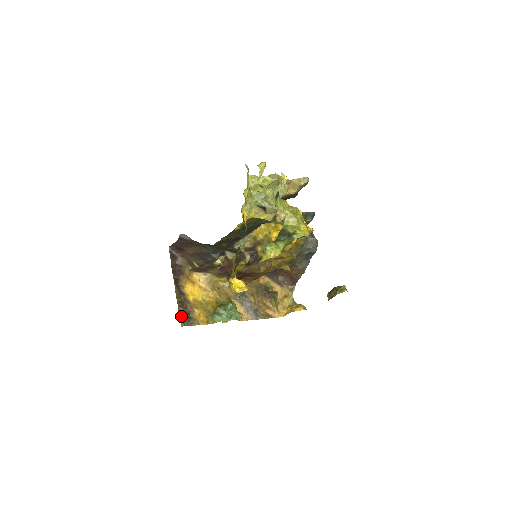
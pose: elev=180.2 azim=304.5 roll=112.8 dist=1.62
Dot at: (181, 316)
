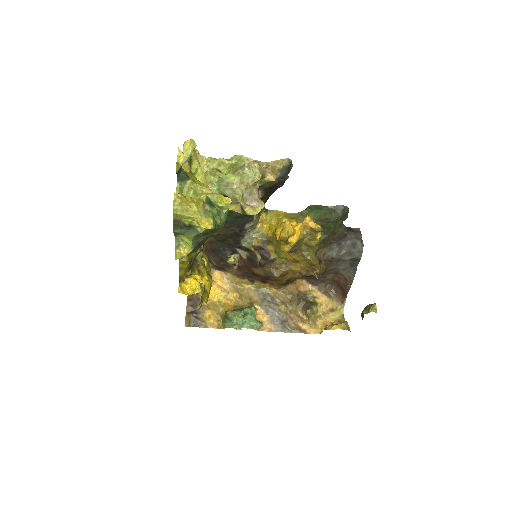
Dot at: (187, 315)
